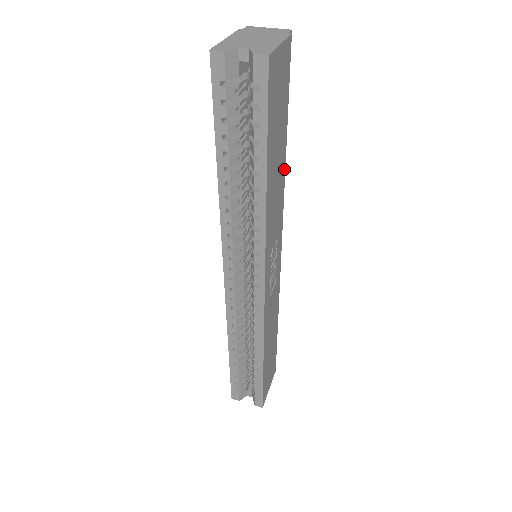
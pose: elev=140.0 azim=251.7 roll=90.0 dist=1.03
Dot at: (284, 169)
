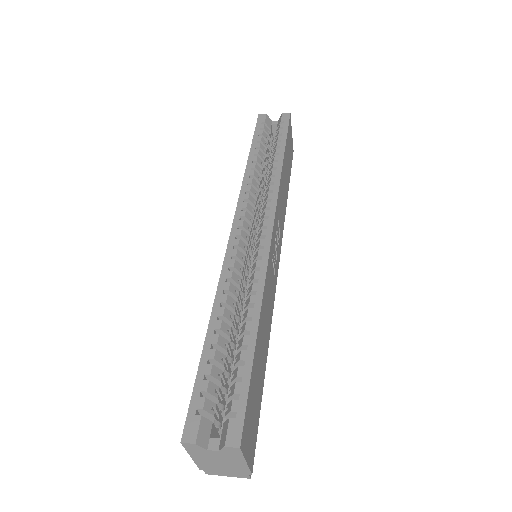
Dot at: (286, 203)
